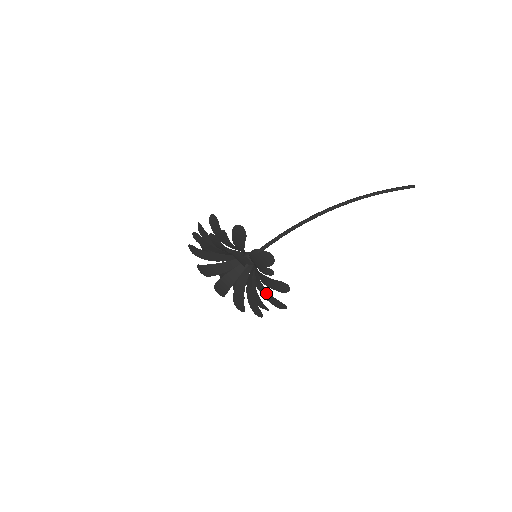
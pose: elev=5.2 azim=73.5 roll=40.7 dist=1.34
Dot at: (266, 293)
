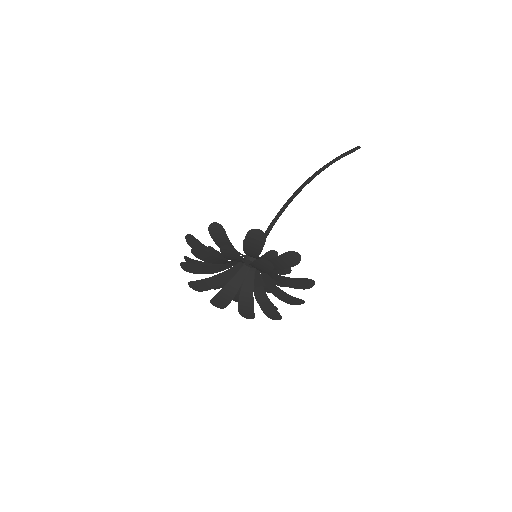
Dot at: (281, 294)
